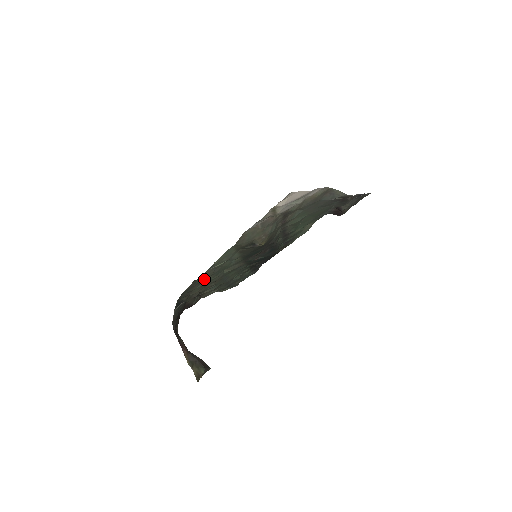
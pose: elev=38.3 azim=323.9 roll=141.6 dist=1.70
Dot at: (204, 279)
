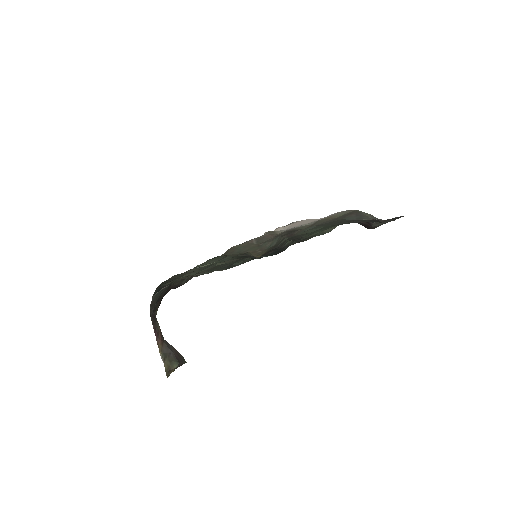
Dot at: occluded
